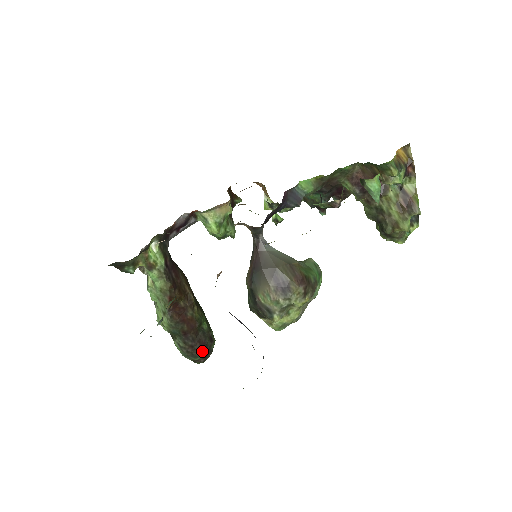
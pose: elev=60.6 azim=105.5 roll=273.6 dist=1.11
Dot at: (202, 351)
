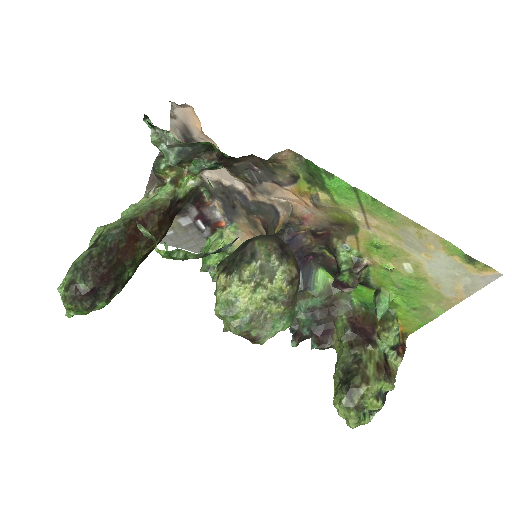
Dot at: (97, 281)
